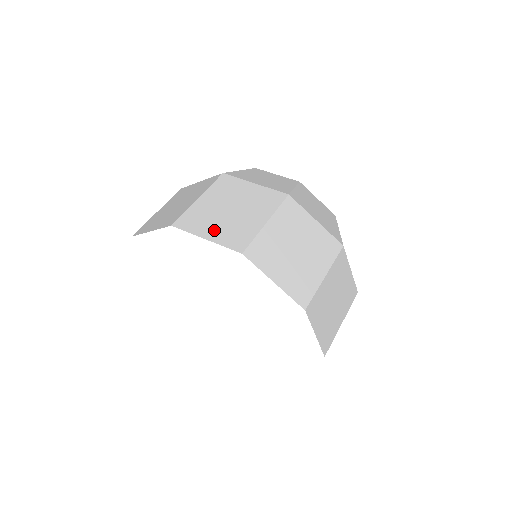
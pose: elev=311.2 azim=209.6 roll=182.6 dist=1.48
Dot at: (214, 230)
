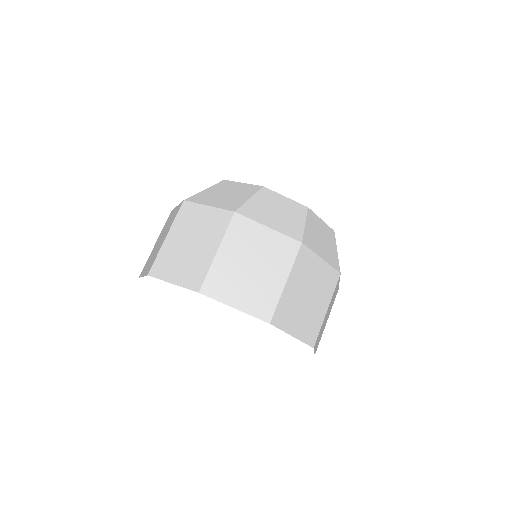
Dot at: (298, 325)
